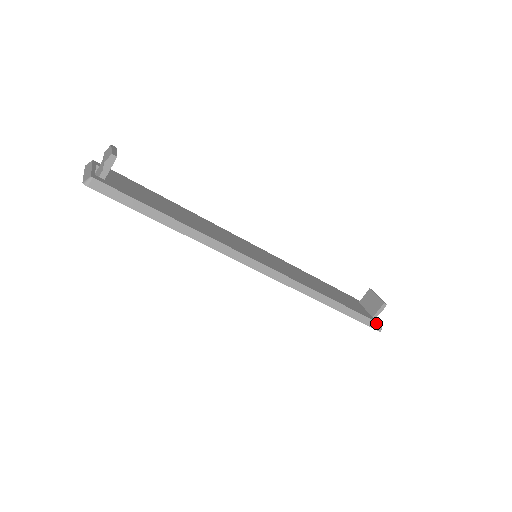
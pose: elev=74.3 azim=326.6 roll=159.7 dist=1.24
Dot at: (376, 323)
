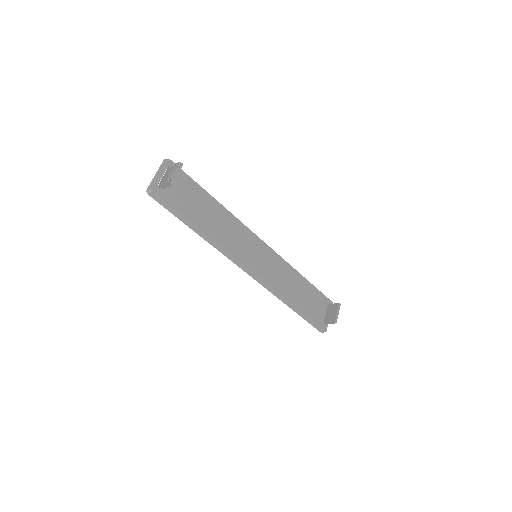
Dot at: (321, 328)
